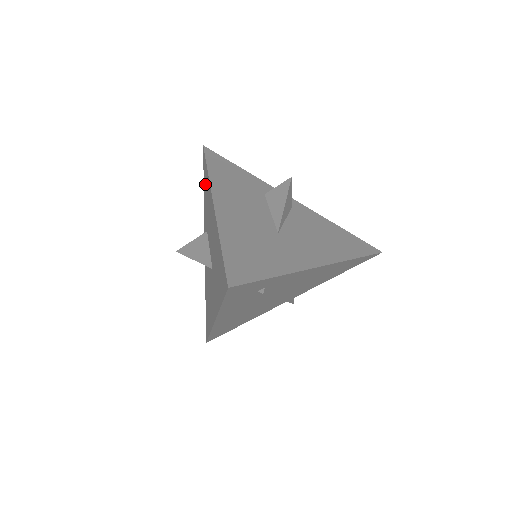
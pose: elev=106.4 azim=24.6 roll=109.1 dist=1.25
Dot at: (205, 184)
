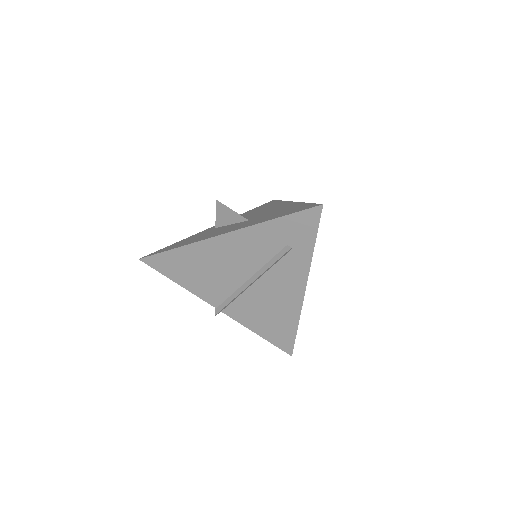
Dot at: (263, 206)
